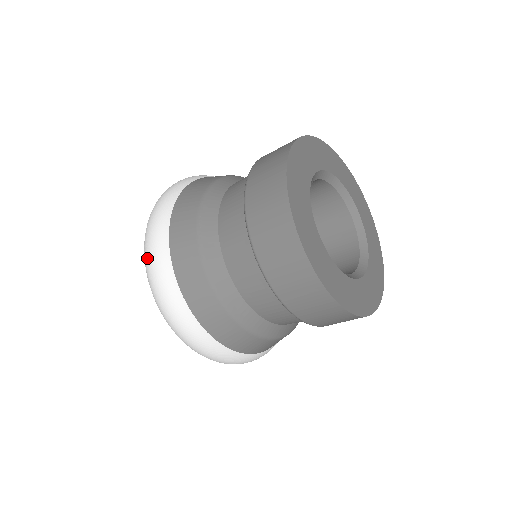
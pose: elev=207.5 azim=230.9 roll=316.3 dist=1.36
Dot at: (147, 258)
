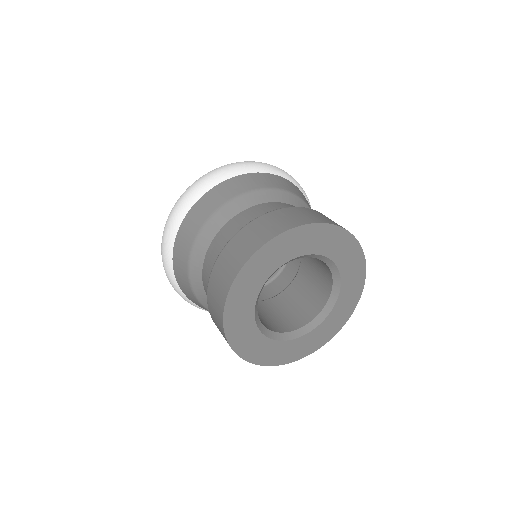
Dot at: occluded
